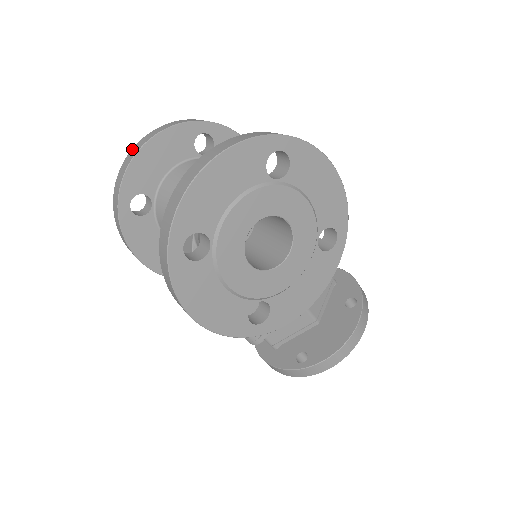
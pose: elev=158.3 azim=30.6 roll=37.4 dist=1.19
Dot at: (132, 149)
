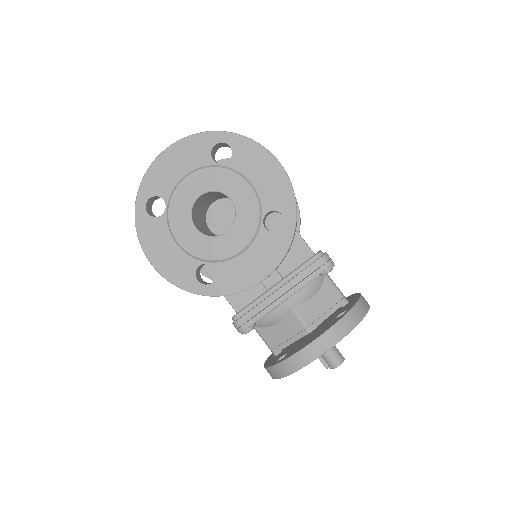
Dot at: occluded
